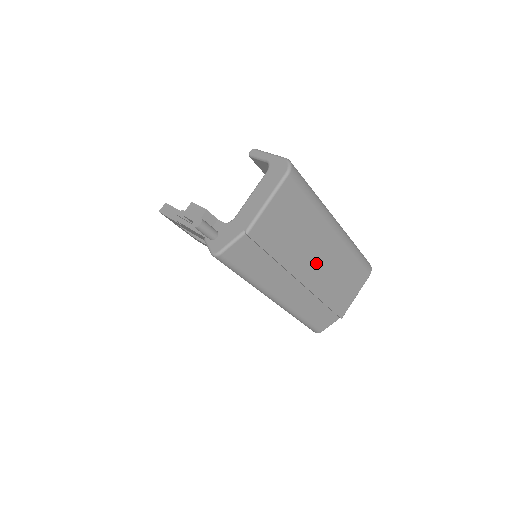
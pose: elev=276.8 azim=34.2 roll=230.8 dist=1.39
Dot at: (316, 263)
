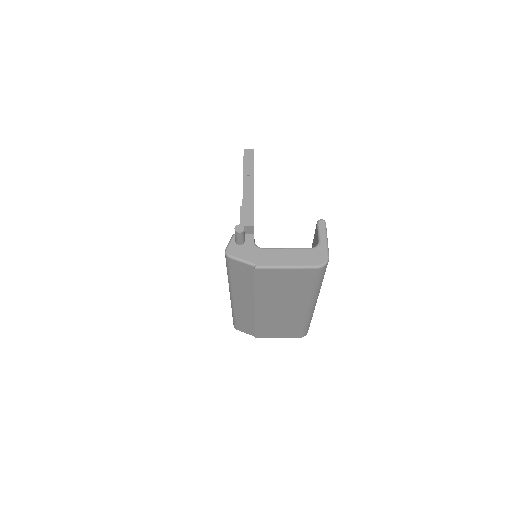
Dot at: (276, 309)
